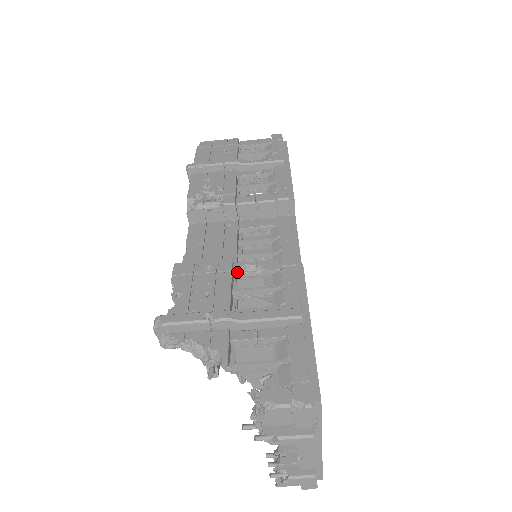
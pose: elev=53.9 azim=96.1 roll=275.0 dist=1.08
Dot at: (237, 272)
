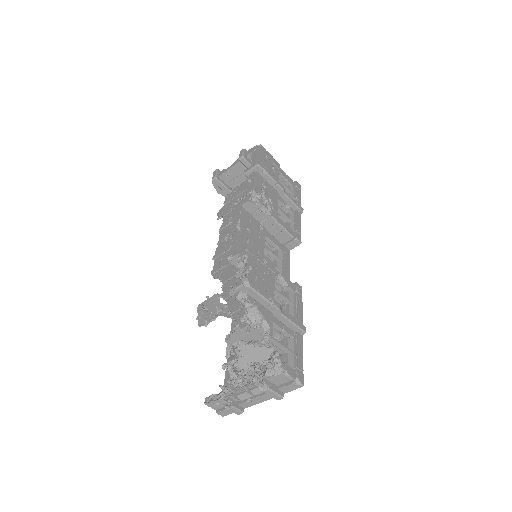
Dot at: occluded
